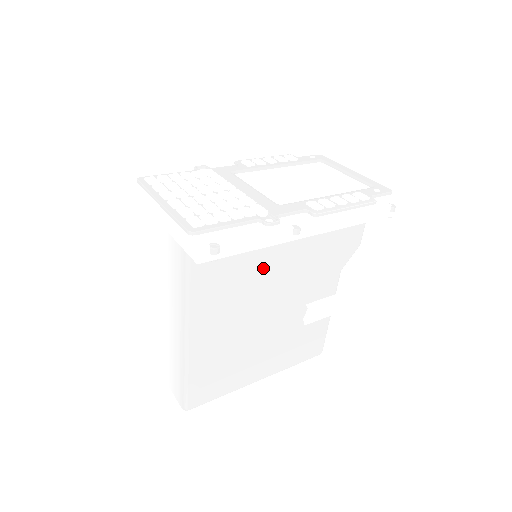
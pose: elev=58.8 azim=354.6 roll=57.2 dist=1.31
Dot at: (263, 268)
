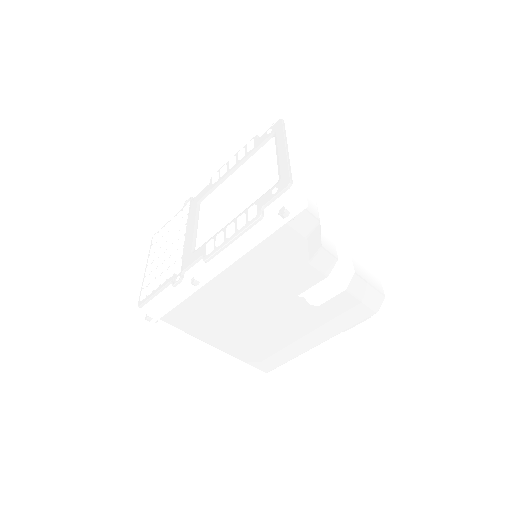
Dot at: (217, 297)
